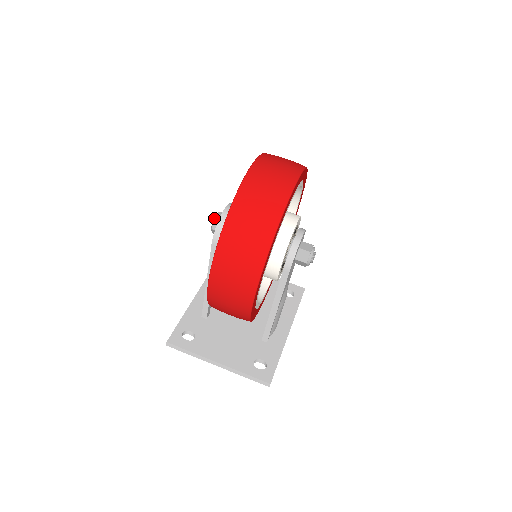
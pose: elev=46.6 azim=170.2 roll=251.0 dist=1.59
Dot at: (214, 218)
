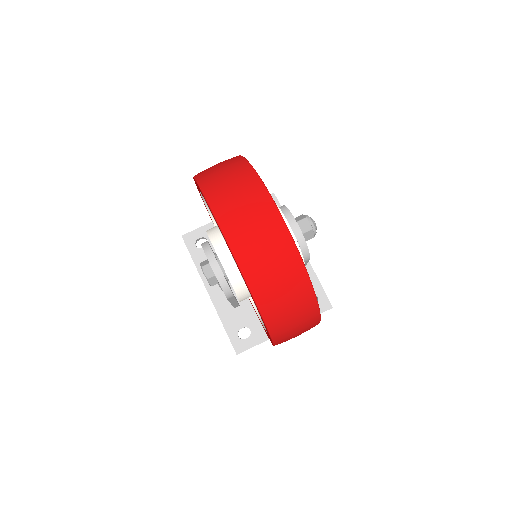
Dot at: (207, 280)
